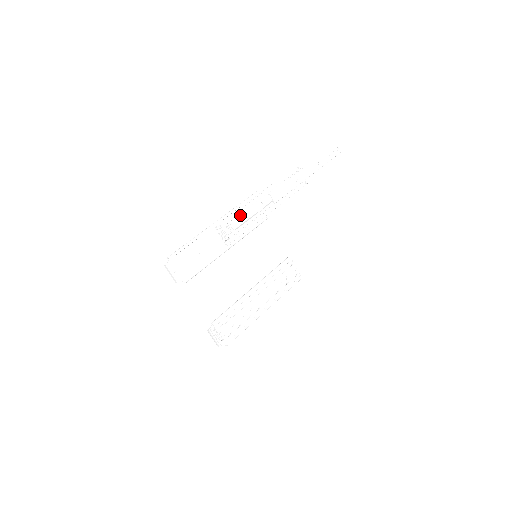
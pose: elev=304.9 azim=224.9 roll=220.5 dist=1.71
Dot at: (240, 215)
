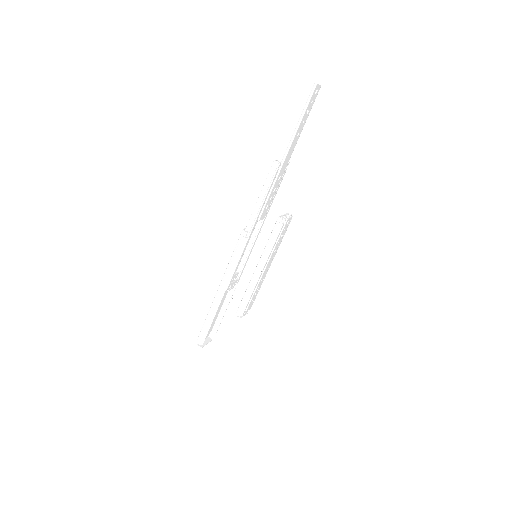
Dot at: occluded
